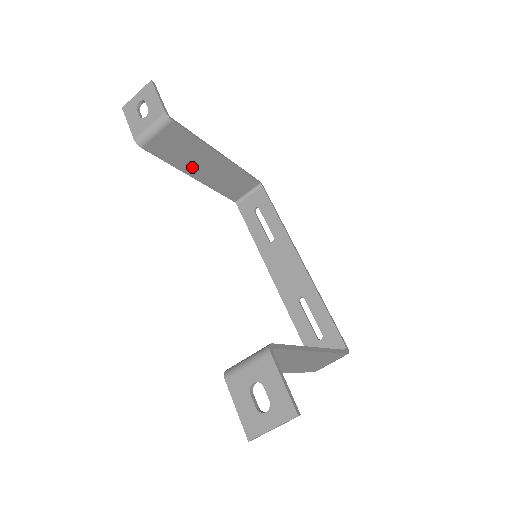
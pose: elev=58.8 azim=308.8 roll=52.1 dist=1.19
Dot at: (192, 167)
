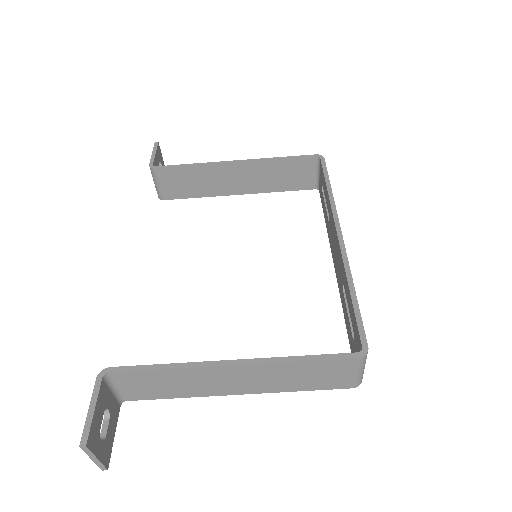
Dot at: (223, 188)
